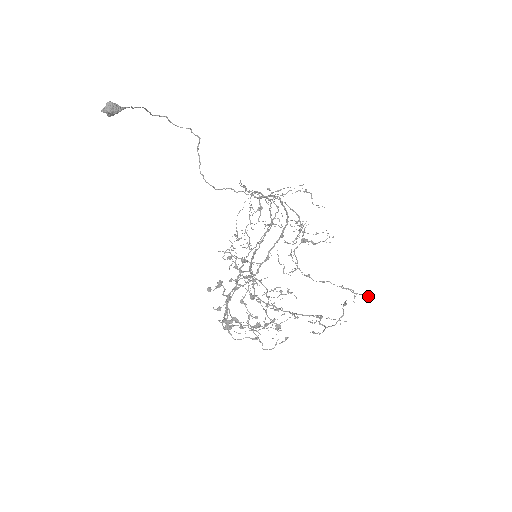
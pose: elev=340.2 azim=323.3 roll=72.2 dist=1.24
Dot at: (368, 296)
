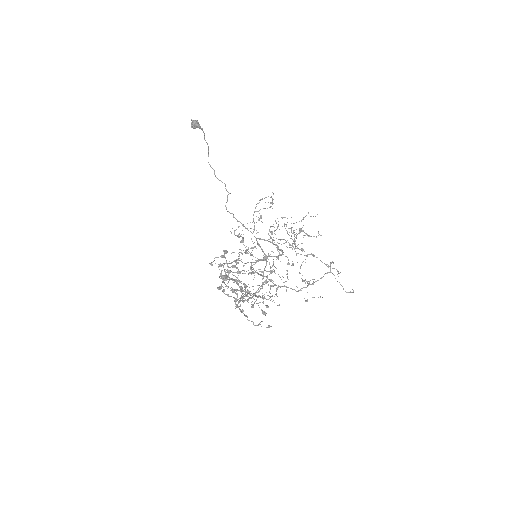
Dot at: (348, 292)
